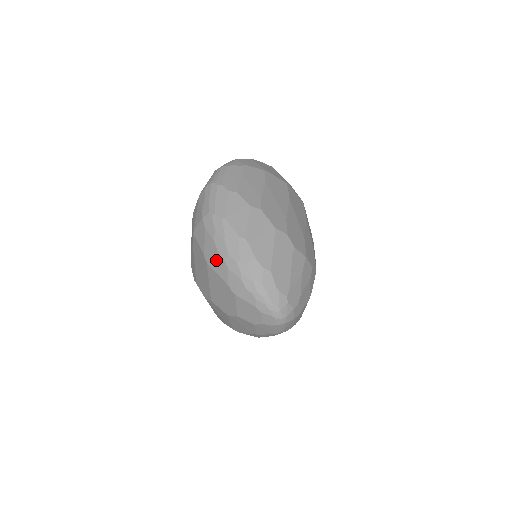
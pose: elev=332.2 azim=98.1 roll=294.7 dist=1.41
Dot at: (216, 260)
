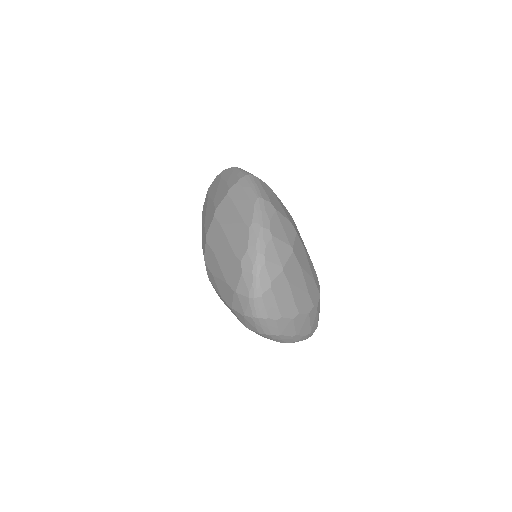
Dot at: occluded
